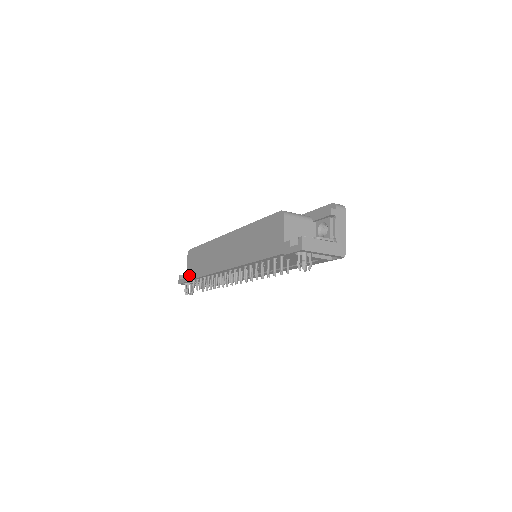
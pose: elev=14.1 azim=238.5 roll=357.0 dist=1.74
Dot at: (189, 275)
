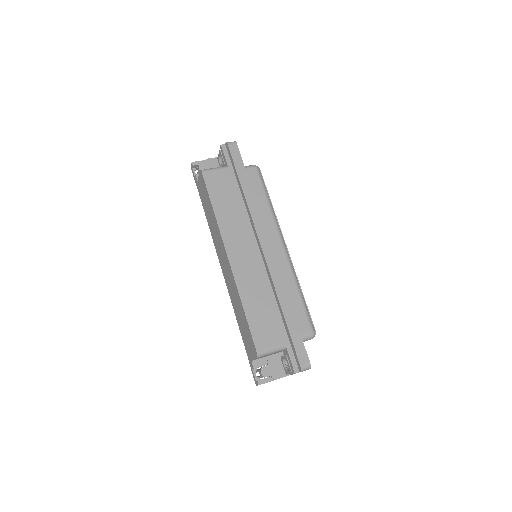
Dot at: (199, 190)
